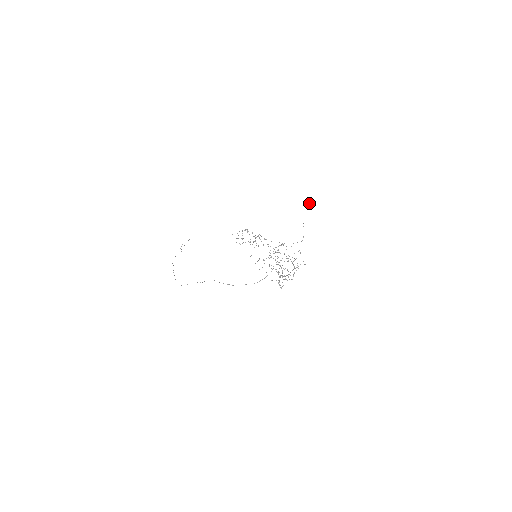
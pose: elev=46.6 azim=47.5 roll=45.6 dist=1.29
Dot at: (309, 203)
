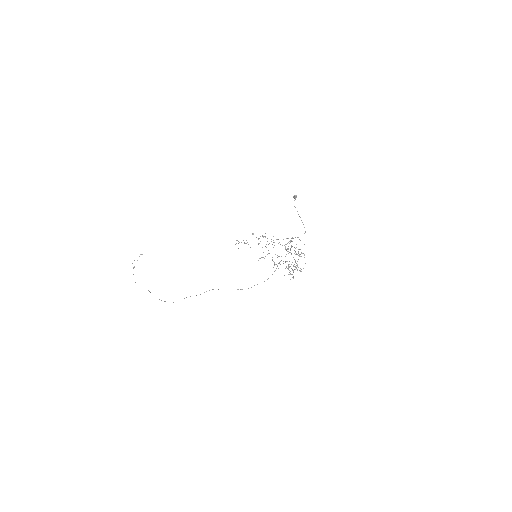
Dot at: (294, 196)
